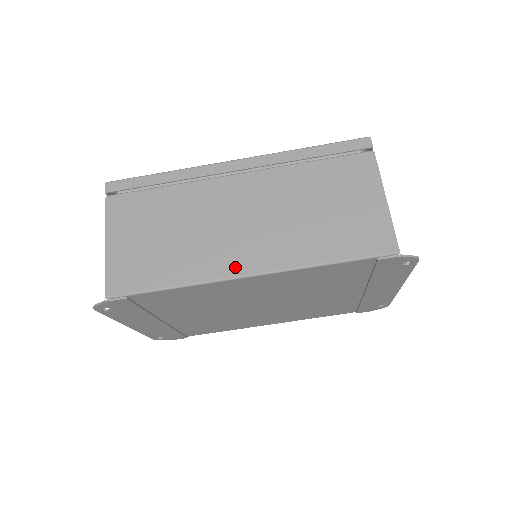
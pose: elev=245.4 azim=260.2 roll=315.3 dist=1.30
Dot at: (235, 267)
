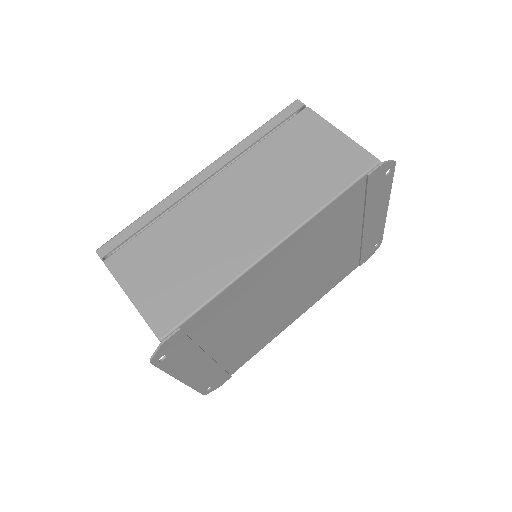
Dot at: (260, 246)
